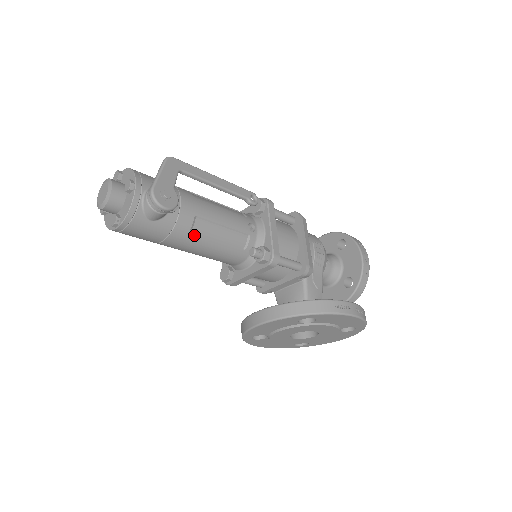
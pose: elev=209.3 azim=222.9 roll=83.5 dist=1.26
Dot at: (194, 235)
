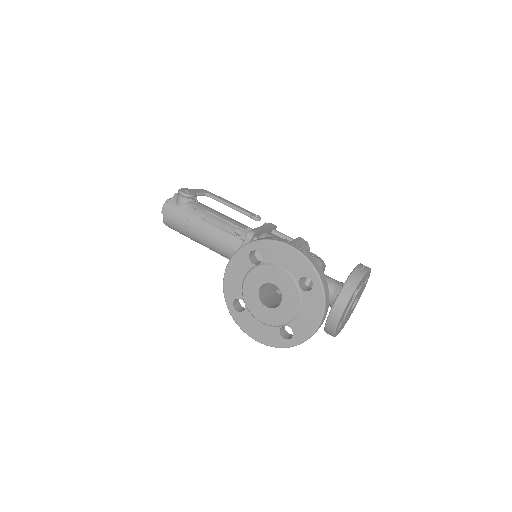
Dot at: (203, 221)
